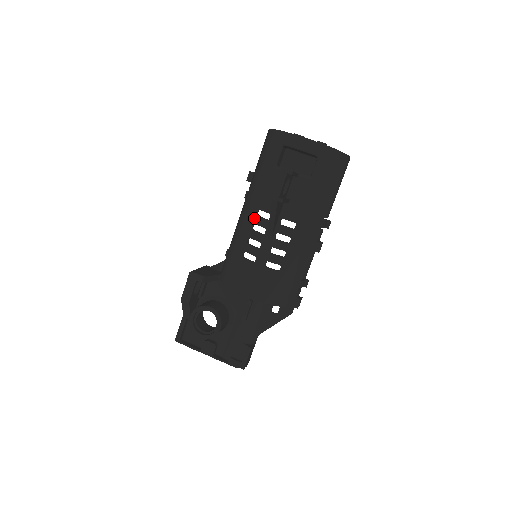
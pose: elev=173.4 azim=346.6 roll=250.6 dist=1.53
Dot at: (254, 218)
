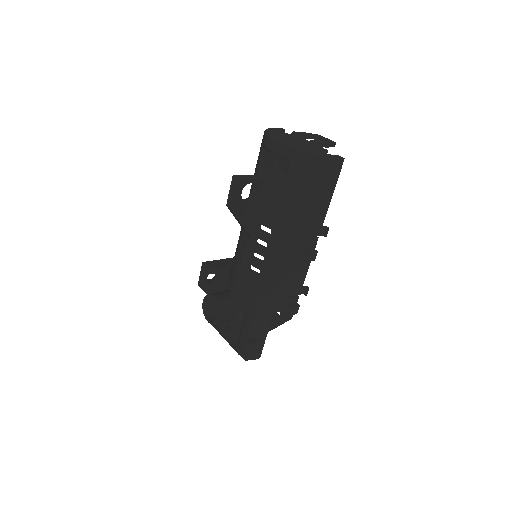
Dot at: occluded
